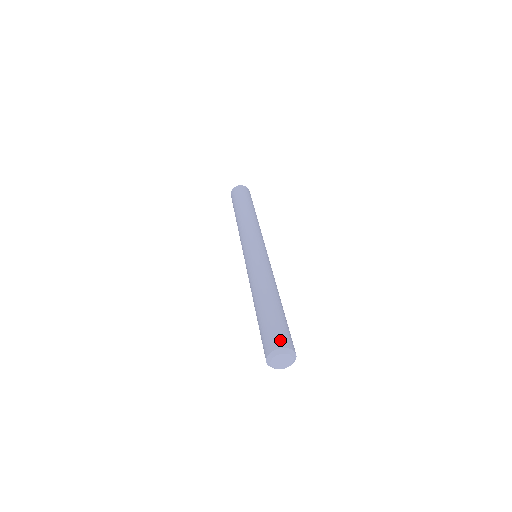
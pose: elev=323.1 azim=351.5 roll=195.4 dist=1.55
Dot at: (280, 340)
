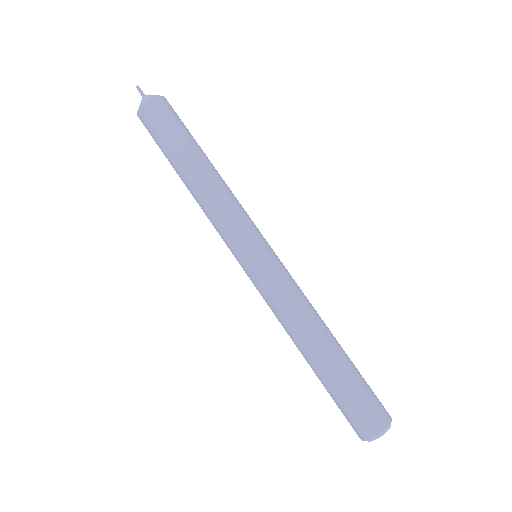
Dot at: (383, 411)
